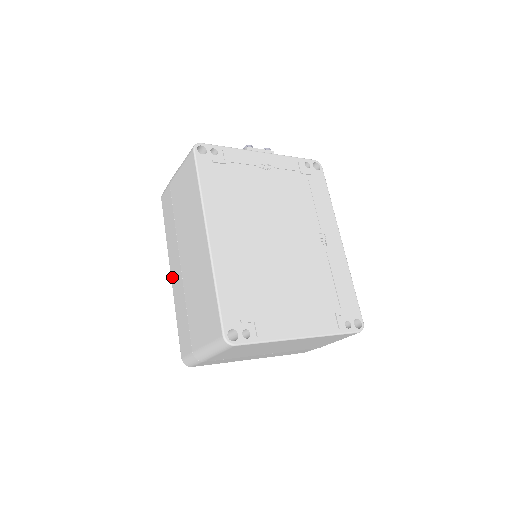
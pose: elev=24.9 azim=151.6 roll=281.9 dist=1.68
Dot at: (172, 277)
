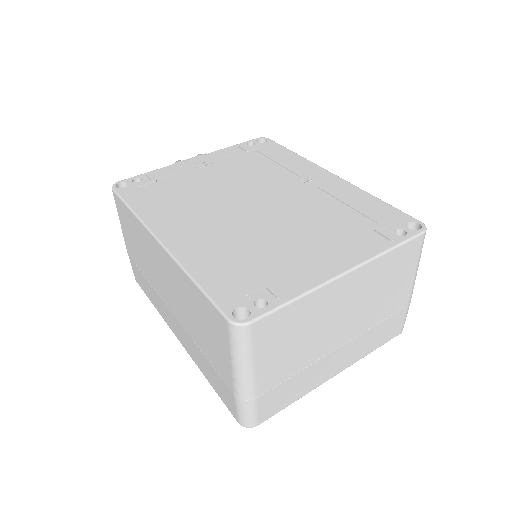
Dot at: (180, 341)
